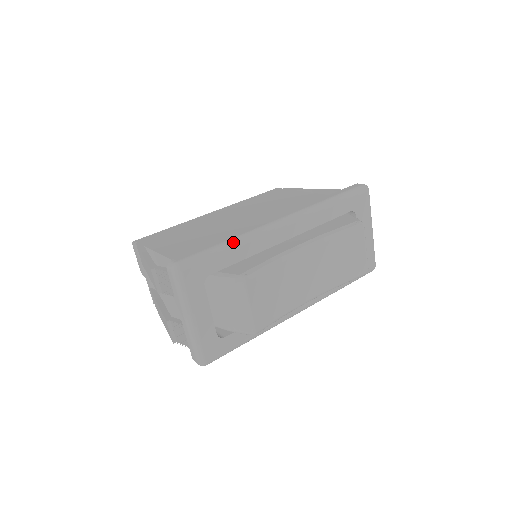
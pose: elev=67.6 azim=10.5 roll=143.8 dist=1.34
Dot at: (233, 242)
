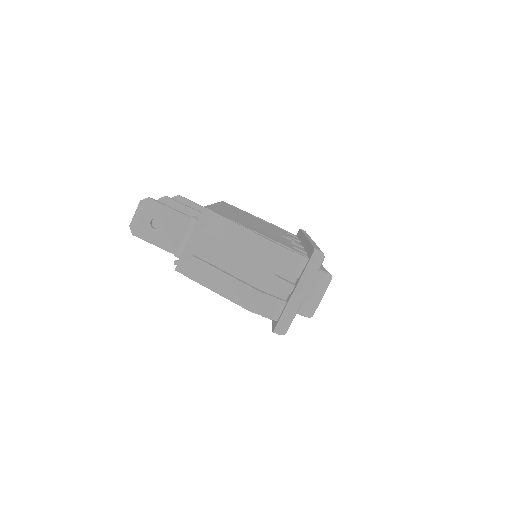
Dot at: occluded
